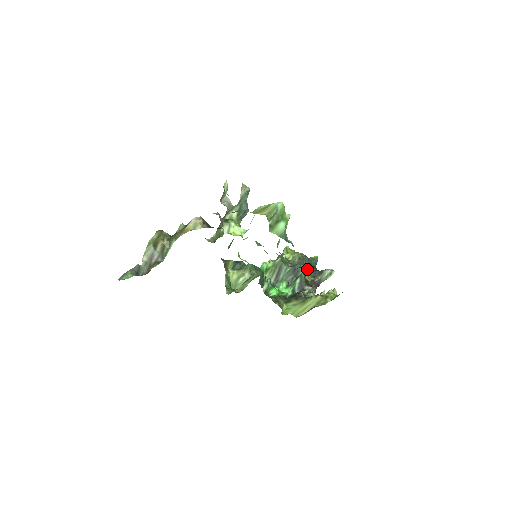
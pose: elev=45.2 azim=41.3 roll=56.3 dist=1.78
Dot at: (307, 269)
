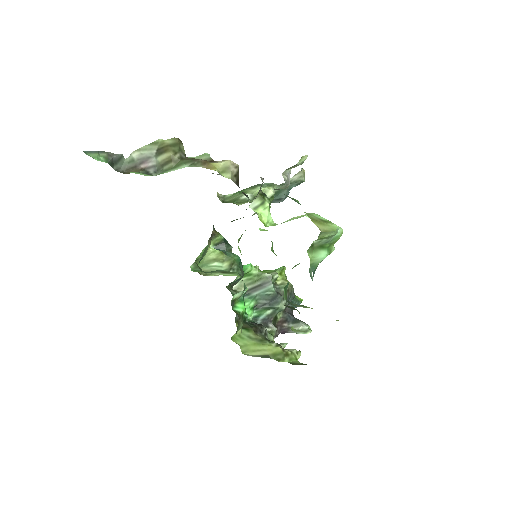
Dot at: occluded
